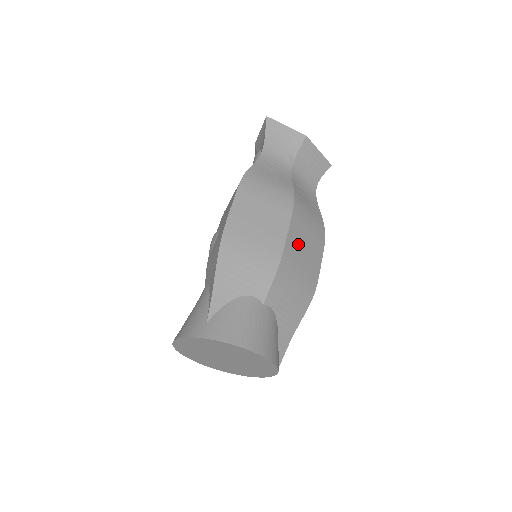
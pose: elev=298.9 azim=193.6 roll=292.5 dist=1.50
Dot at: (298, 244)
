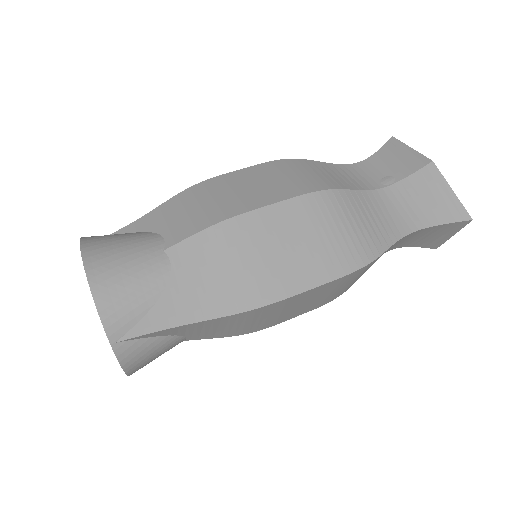
Dot at: (279, 230)
